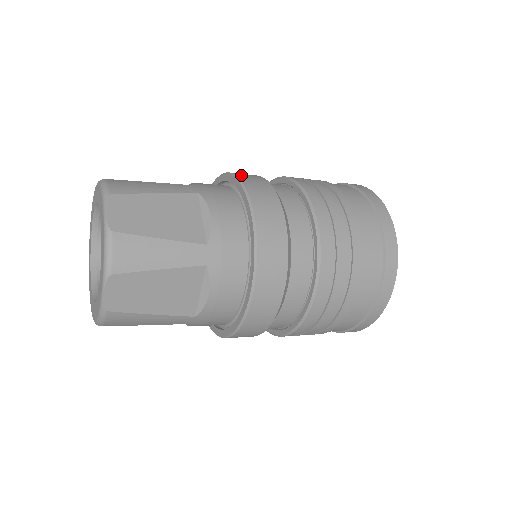
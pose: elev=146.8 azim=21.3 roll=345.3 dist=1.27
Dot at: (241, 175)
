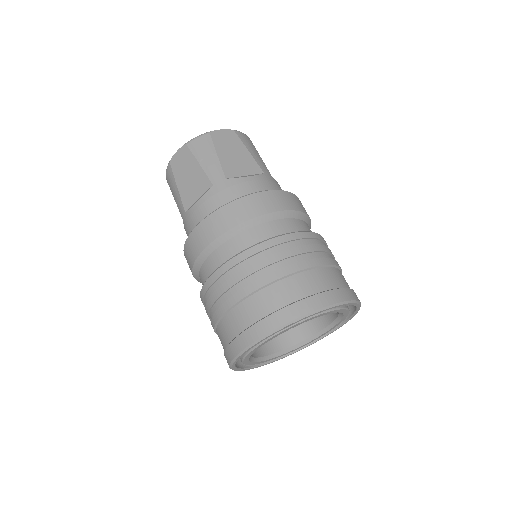
Dot at: occluded
